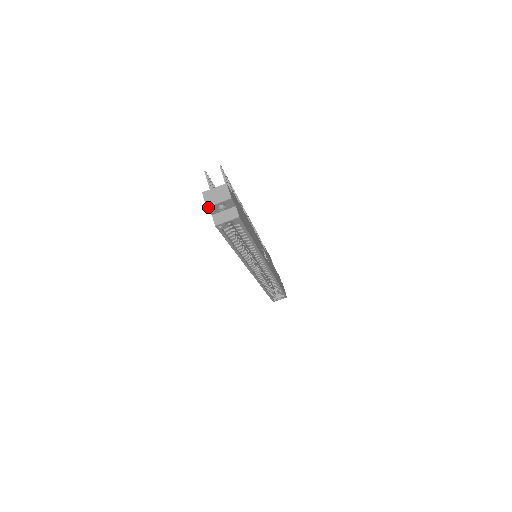
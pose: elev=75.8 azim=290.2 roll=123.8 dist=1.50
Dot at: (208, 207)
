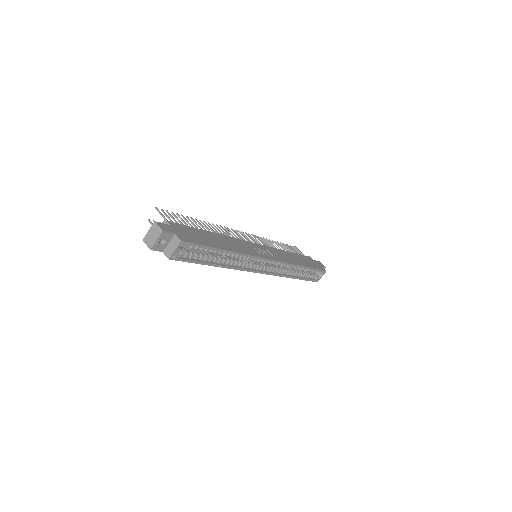
Dot at: (151, 249)
